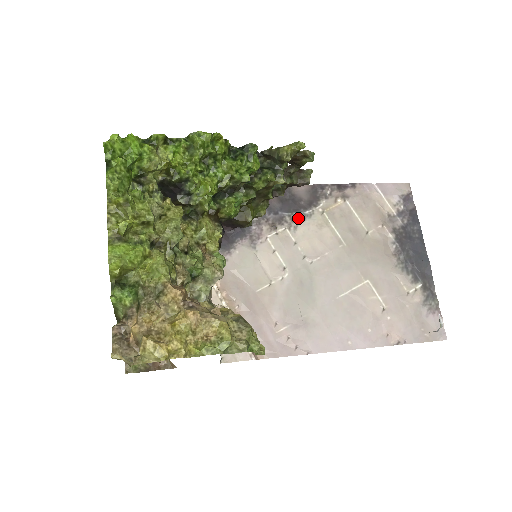
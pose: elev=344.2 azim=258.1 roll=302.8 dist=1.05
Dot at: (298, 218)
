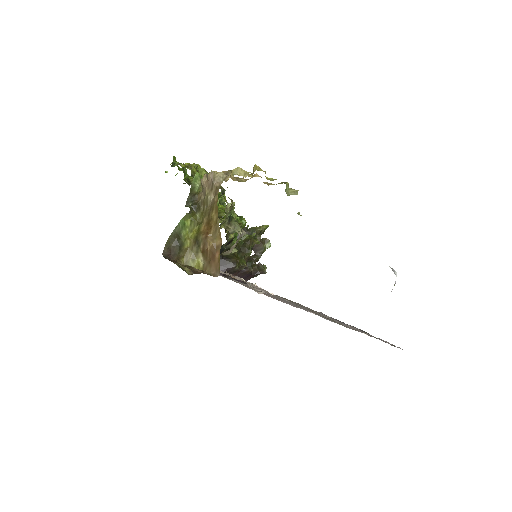
Dot at: occluded
